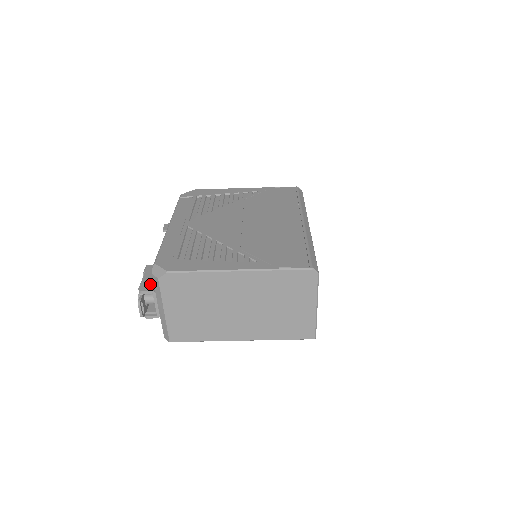
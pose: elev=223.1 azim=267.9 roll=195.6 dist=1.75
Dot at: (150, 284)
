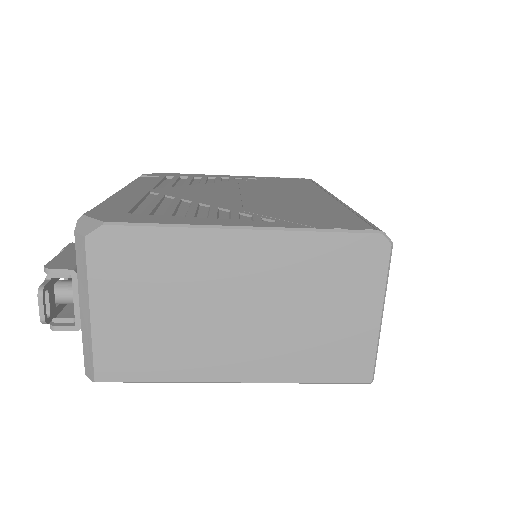
Dot at: (69, 261)
